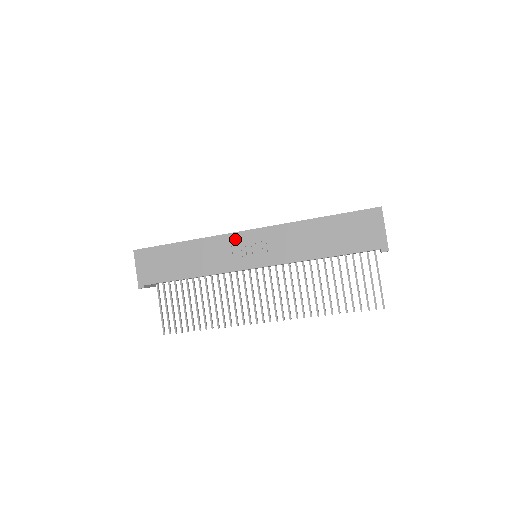
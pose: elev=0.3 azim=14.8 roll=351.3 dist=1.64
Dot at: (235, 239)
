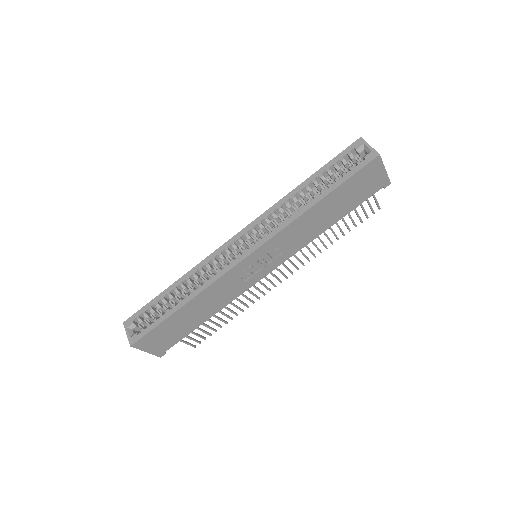
Dot at: (239, 270)
